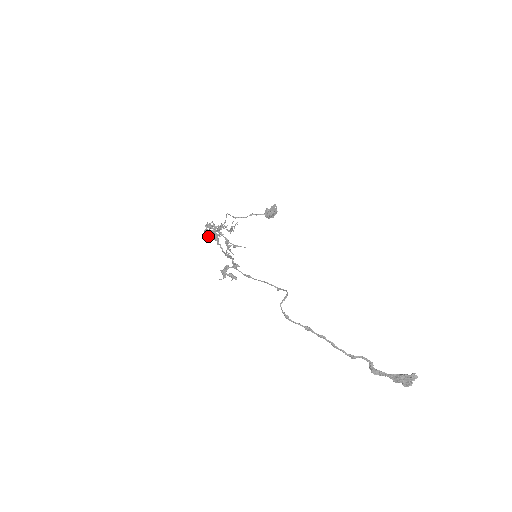
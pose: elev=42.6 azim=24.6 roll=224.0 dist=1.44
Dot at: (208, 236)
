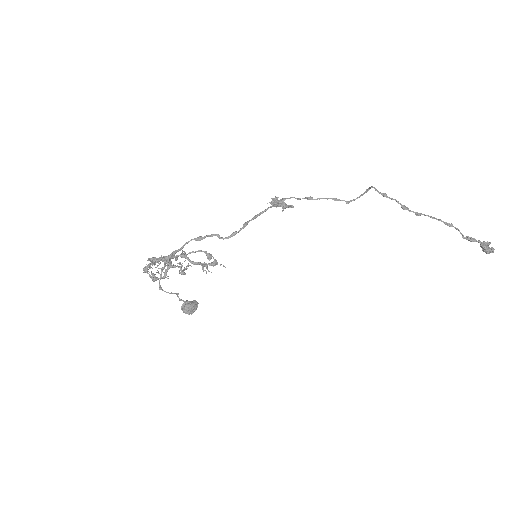
Dot at: (149, 276)
